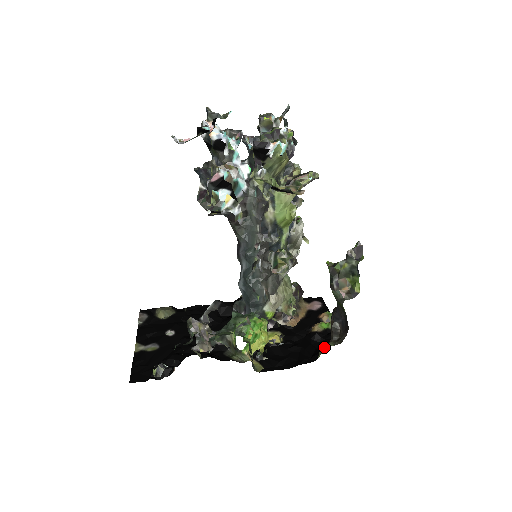
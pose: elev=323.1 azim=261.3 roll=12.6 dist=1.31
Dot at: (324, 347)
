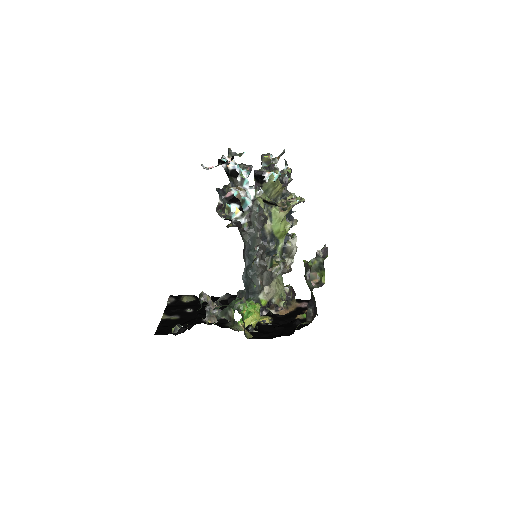
Dot at: (298, 325)
